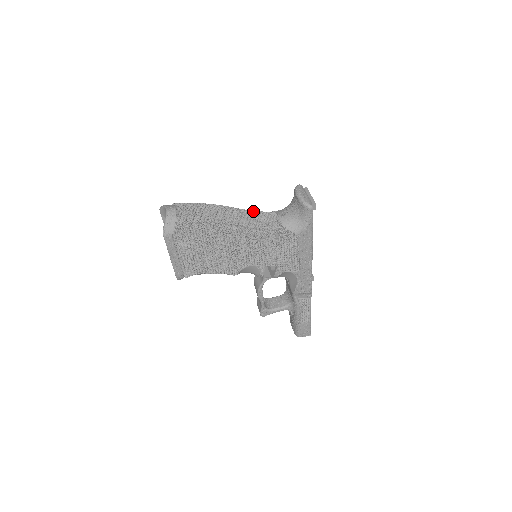
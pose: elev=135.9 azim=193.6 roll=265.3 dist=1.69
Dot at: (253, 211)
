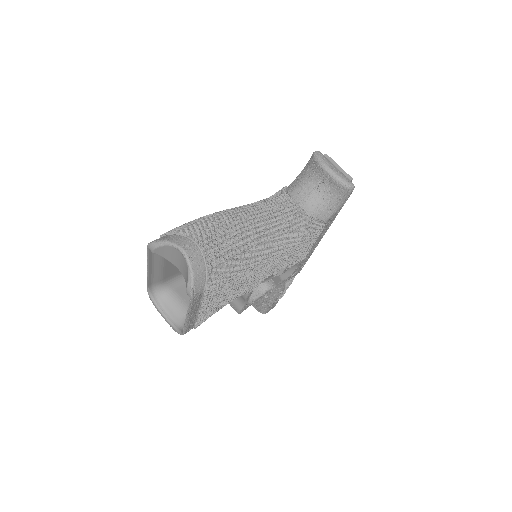
Dot at: (269, 204)
